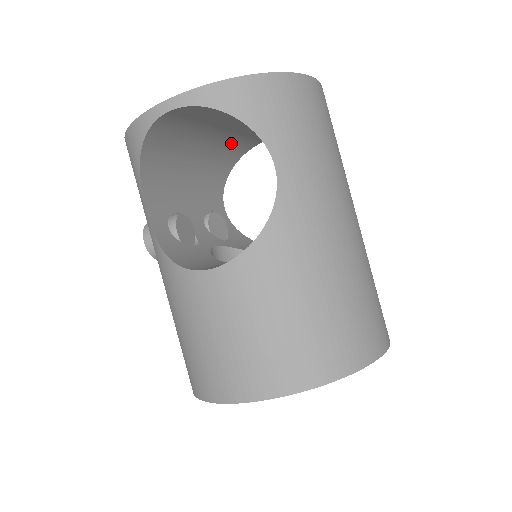
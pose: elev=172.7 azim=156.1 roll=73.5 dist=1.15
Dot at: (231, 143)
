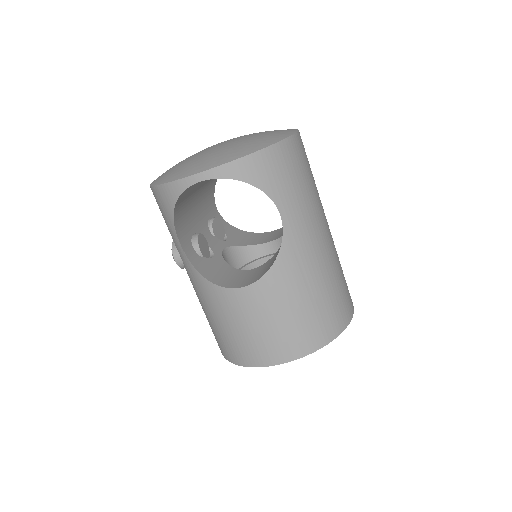
Dot at: occluded
